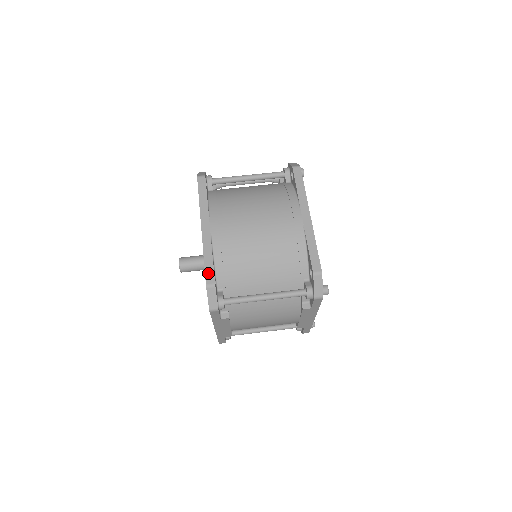
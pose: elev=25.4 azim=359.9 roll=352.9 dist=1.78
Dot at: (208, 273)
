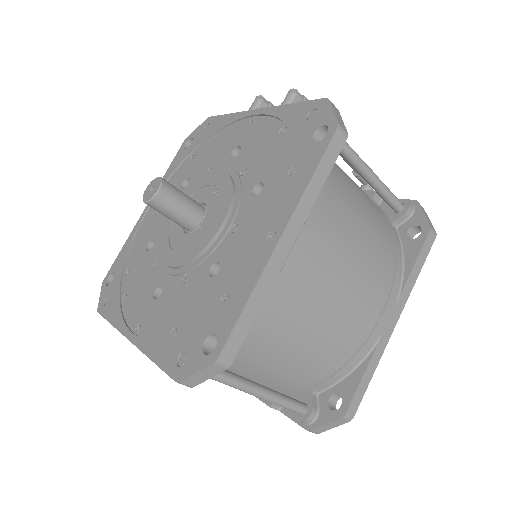
Dot at: (235, 337)
